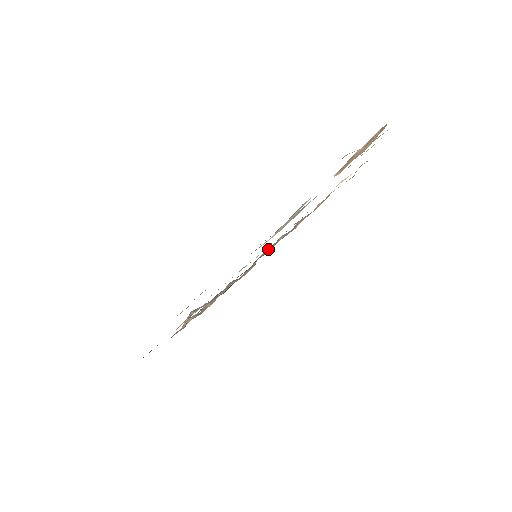
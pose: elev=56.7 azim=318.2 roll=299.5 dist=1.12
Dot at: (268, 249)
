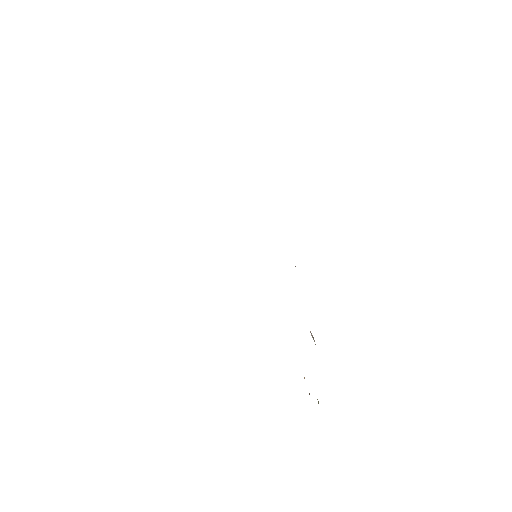
Dot at: occluded
